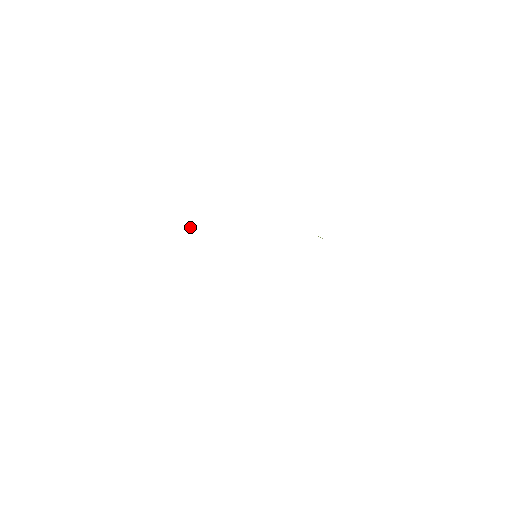
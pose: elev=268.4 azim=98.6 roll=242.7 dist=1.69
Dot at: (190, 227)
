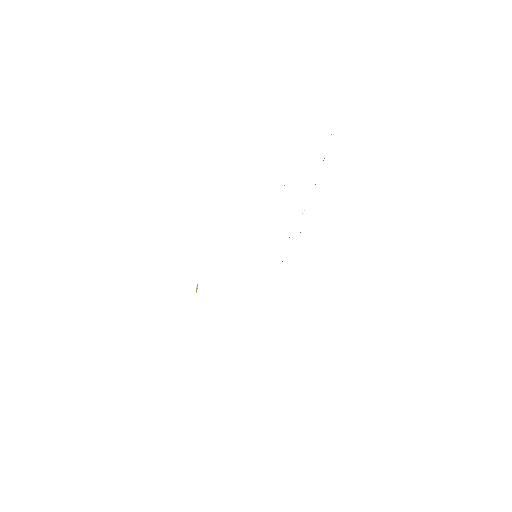
Dot at: (196, 289)
